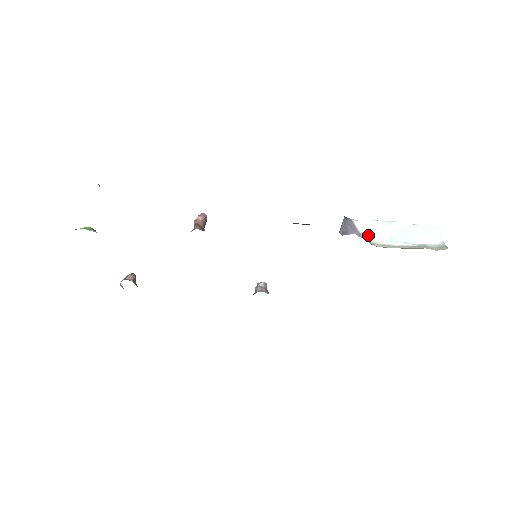
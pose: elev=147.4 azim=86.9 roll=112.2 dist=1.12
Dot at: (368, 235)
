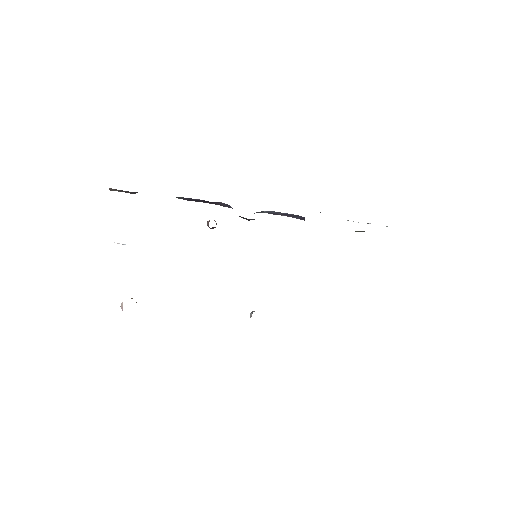
Dot at: occluded
